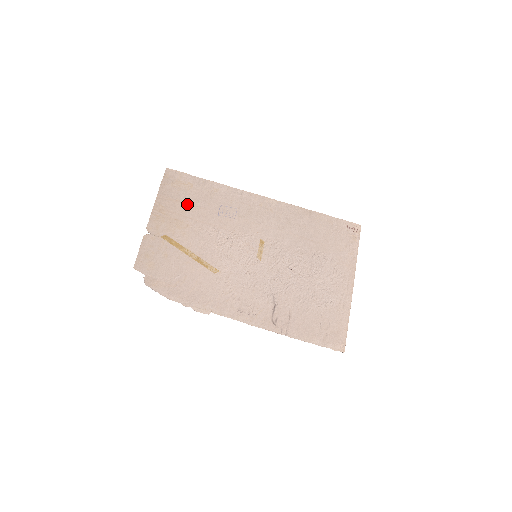
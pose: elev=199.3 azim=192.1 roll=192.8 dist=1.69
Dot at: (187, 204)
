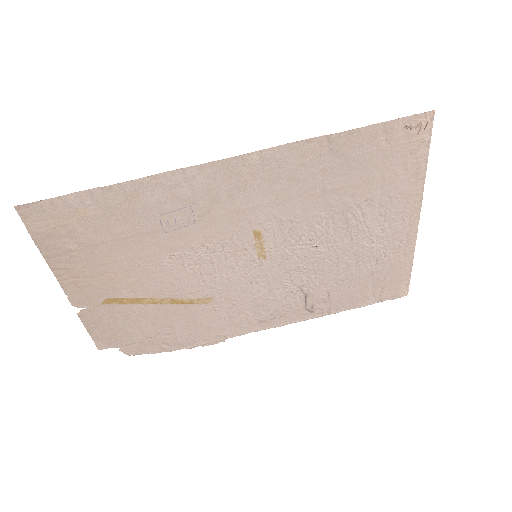
Dot at: (102, 244)
